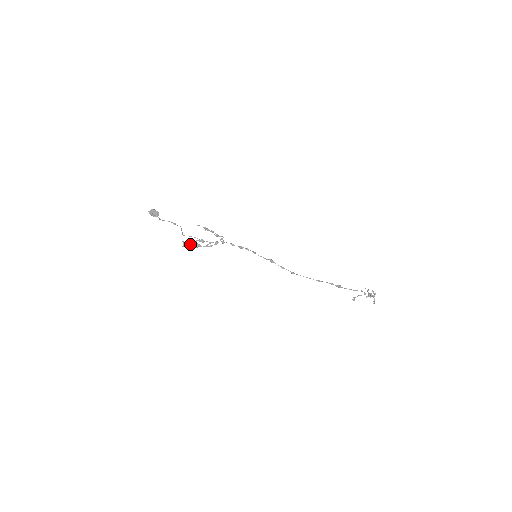
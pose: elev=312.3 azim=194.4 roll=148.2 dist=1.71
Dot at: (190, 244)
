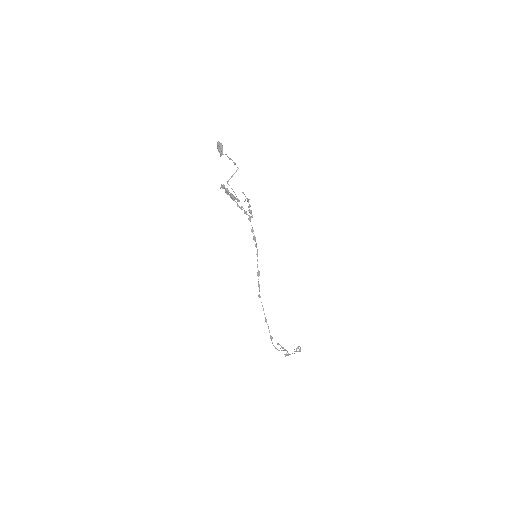
Dot at: (227, 192)
